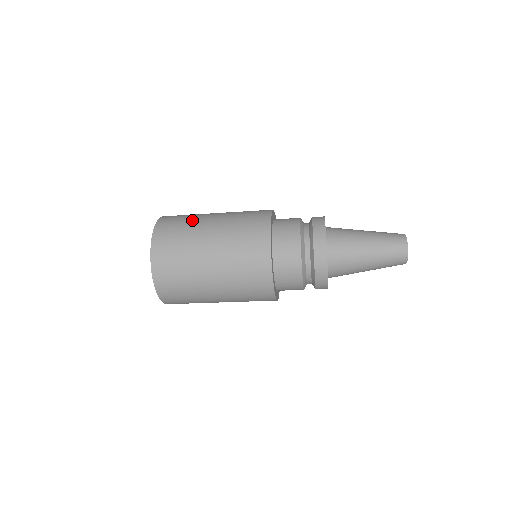
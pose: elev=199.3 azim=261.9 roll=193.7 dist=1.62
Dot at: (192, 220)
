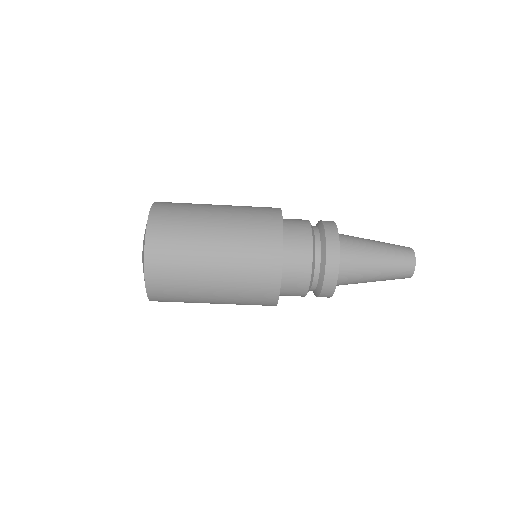
Dot at: occluded
